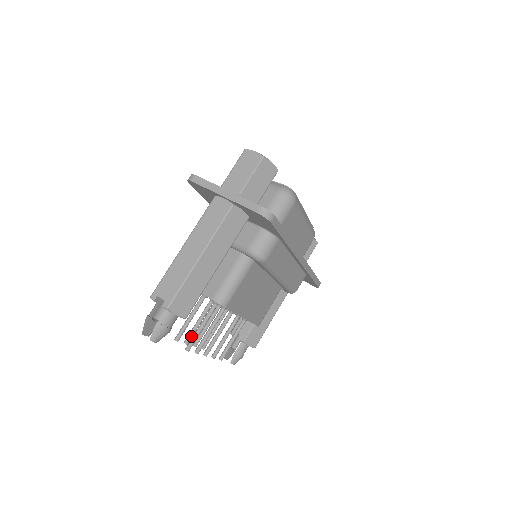
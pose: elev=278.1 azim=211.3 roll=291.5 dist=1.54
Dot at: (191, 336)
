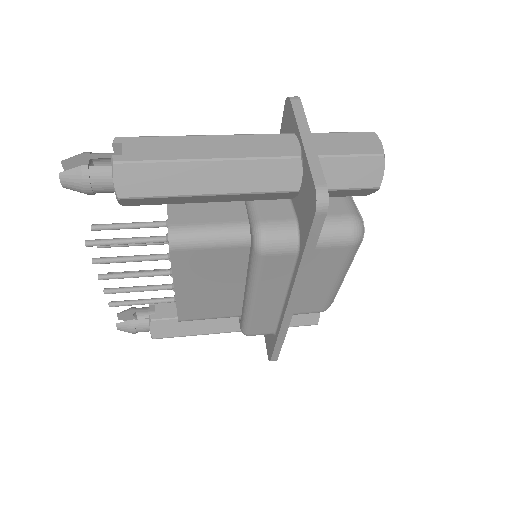
Dot at: (111, 245)
